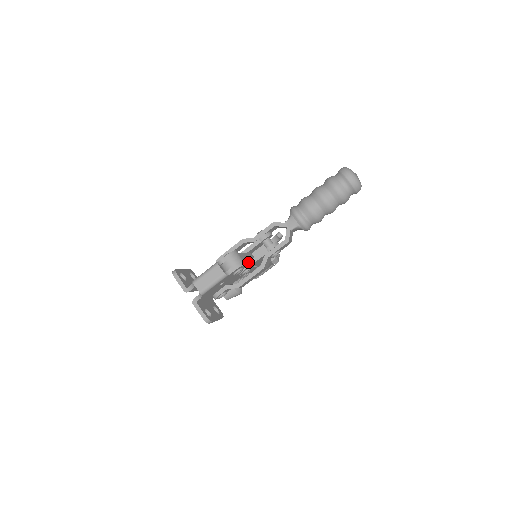
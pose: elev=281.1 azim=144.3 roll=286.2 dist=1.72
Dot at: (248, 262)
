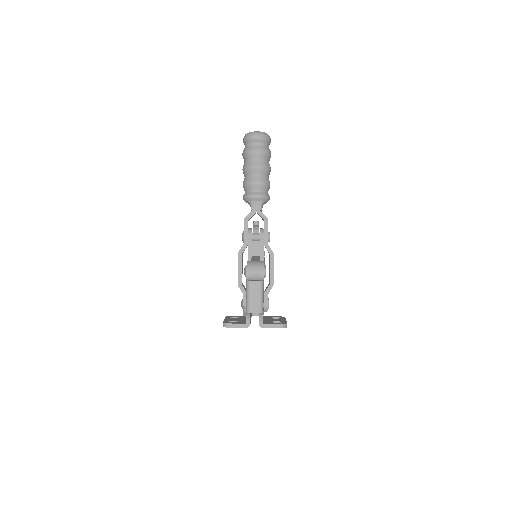
Dot at: occluded
